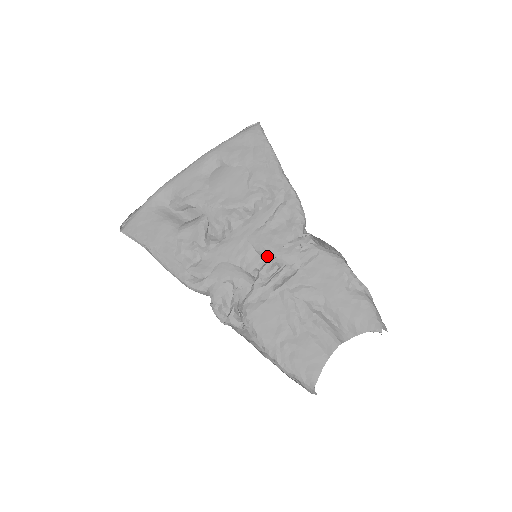
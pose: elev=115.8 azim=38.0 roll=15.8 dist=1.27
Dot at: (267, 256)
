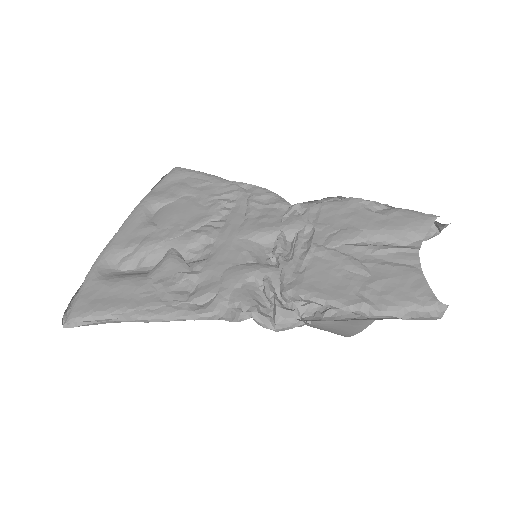
Dot at: (271, 238)
